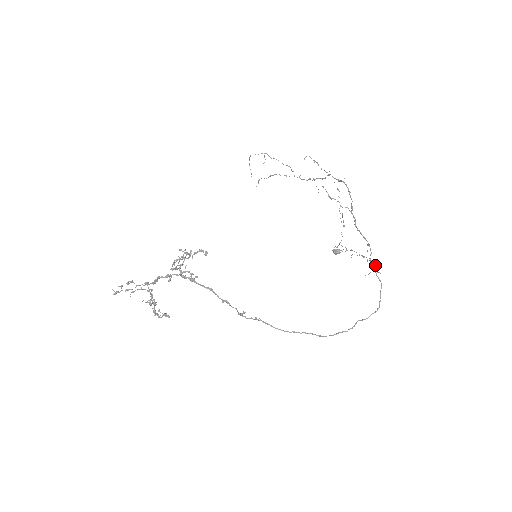
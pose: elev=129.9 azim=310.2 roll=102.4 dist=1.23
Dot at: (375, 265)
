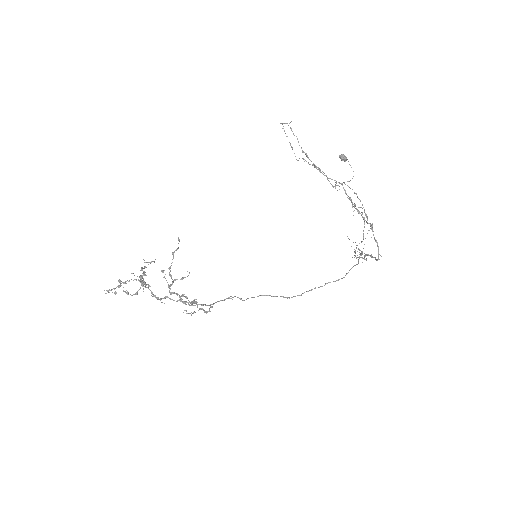
Dot at: (362, 258)
